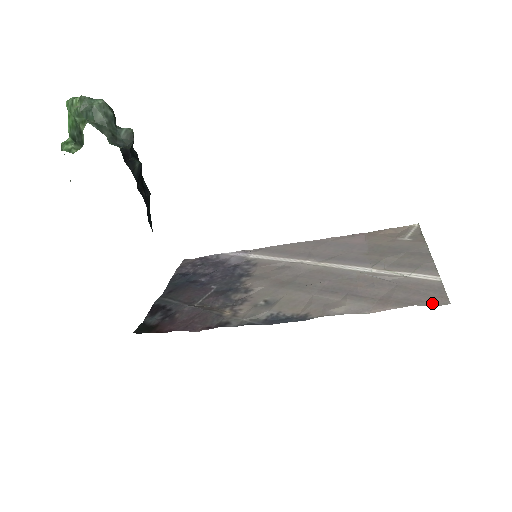
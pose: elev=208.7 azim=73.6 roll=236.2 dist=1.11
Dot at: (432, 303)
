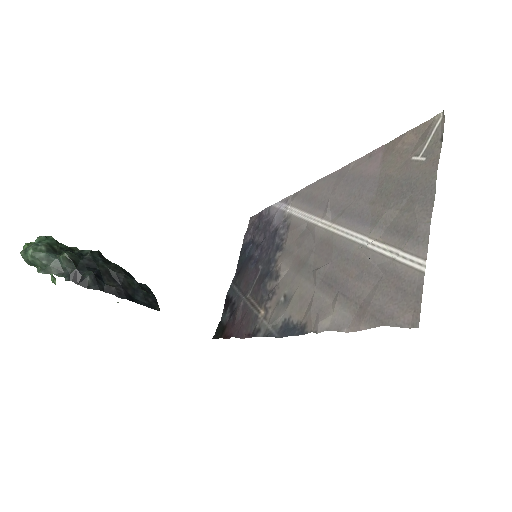
Dot at: (401, 323)
